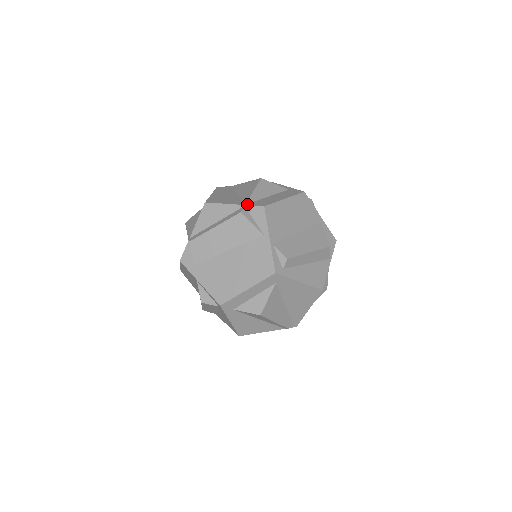
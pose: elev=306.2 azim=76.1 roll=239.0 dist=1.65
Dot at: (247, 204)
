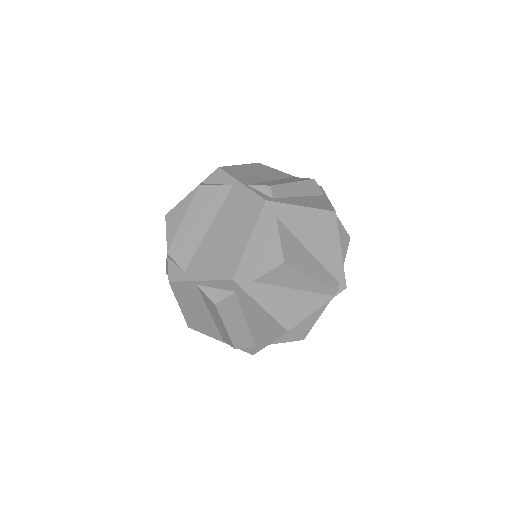
Dot at: (203, 181)
